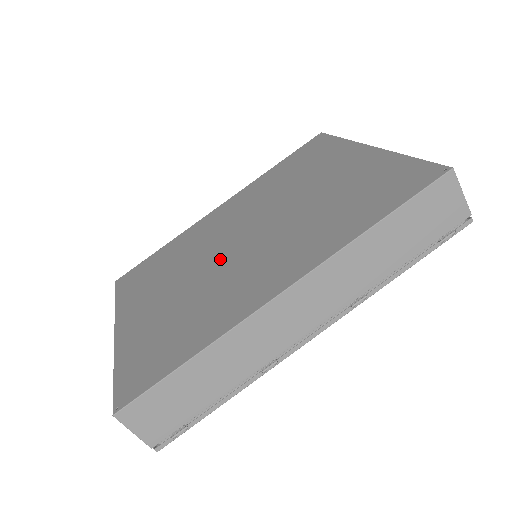
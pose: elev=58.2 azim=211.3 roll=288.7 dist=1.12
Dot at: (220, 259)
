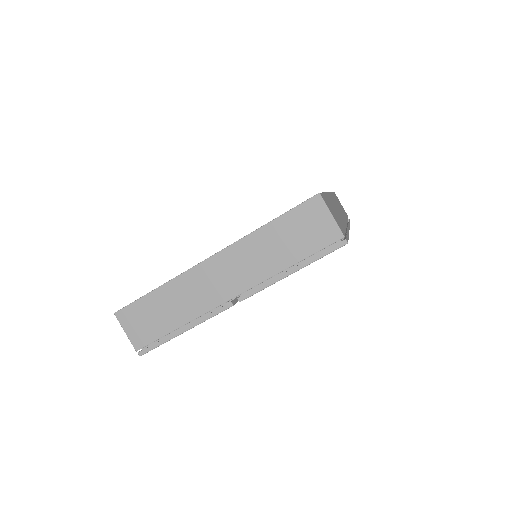
Dot at: occluded
